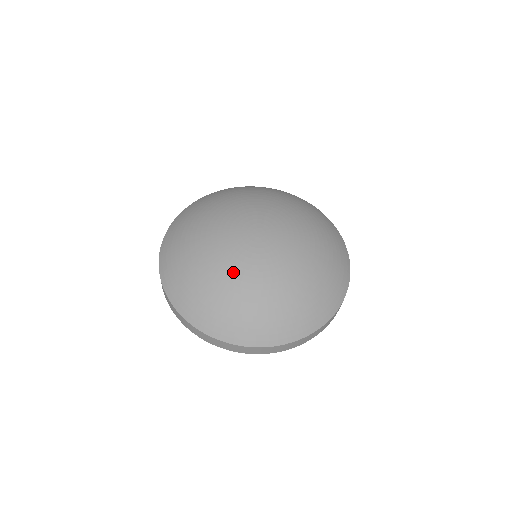
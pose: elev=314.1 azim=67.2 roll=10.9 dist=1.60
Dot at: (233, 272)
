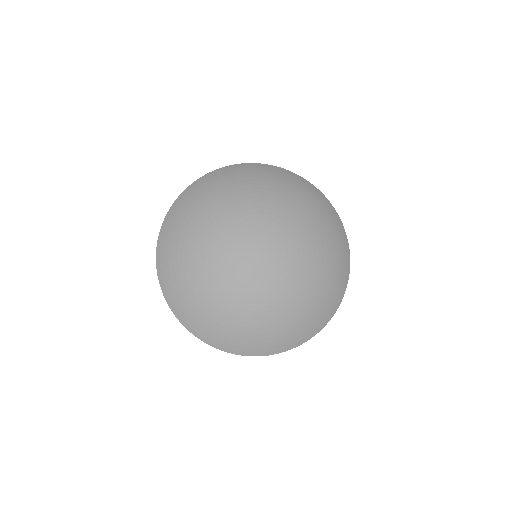
Dot at: (222, 283)
